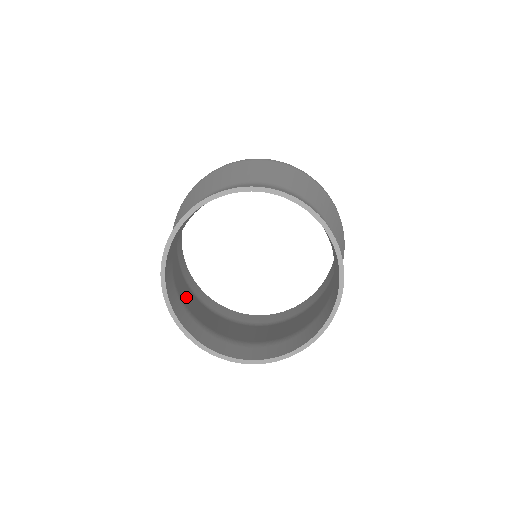
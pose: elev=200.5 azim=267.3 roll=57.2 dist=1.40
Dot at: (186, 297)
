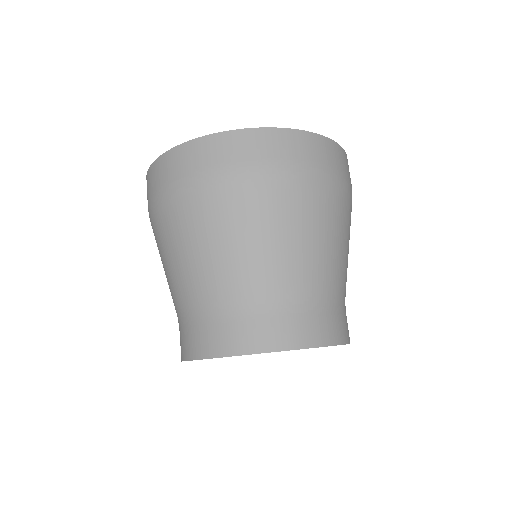
Dot at: occluded
